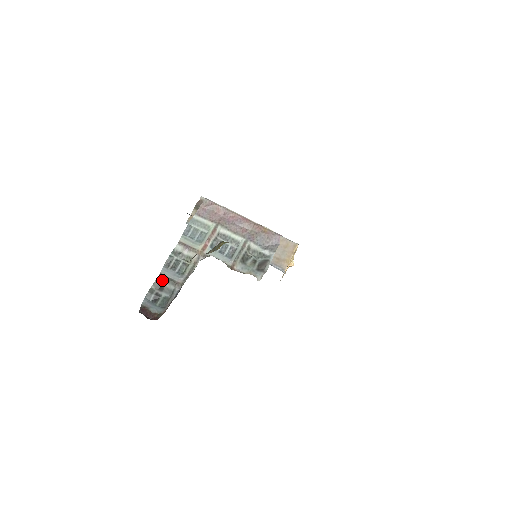
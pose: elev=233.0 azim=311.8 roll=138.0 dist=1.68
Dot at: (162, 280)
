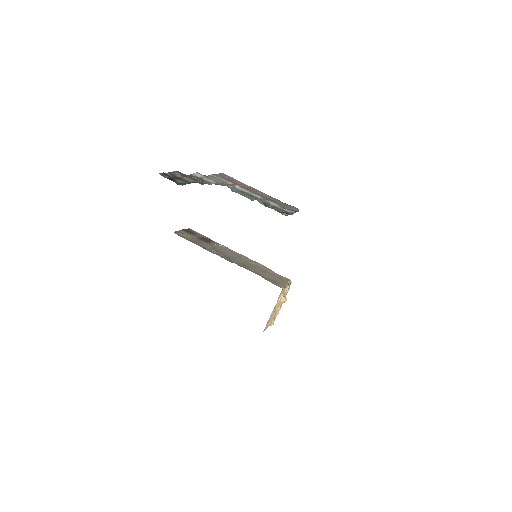
Dot at: (180, 174)
